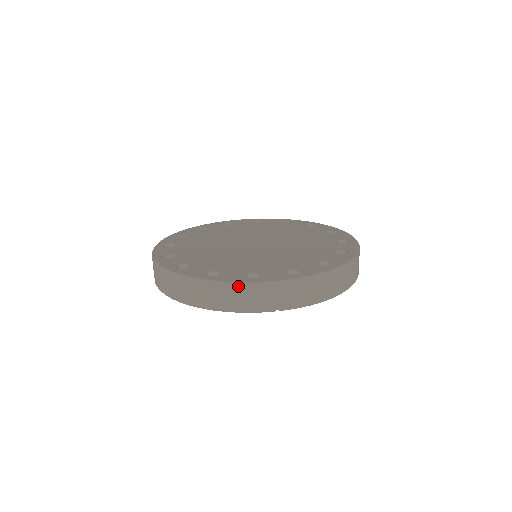
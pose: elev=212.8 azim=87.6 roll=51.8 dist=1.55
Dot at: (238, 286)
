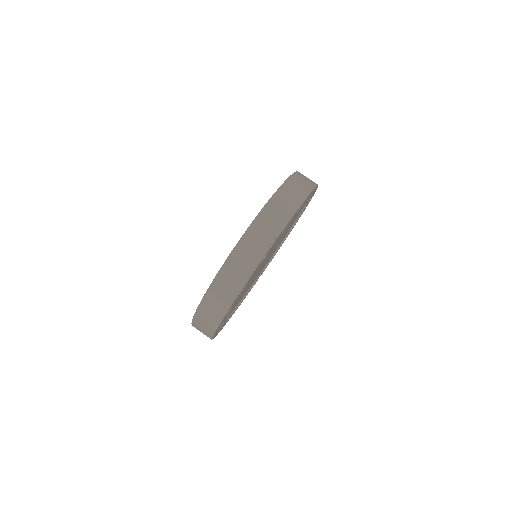
Dot at: (234, 253)
